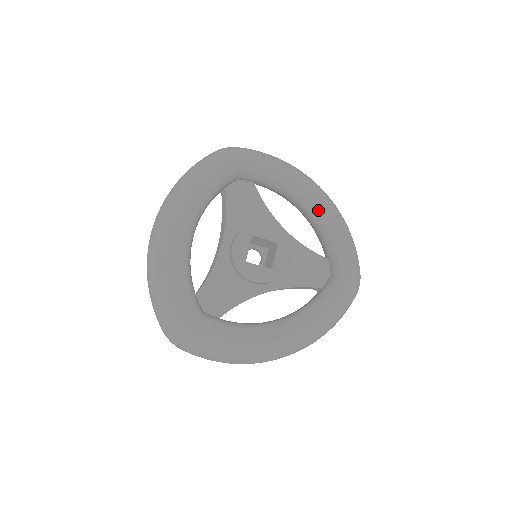
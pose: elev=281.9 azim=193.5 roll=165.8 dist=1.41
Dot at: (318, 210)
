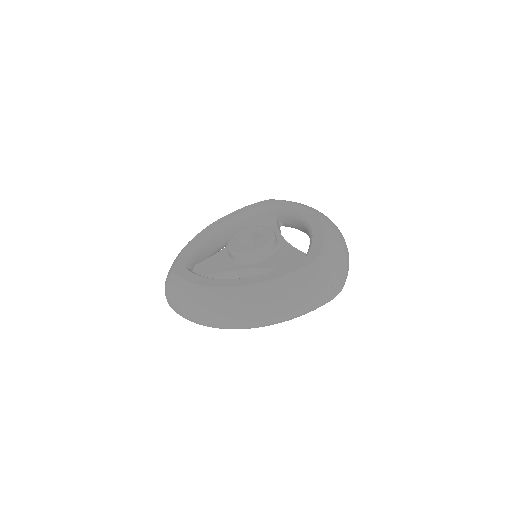
Dot at: (311, 221)
